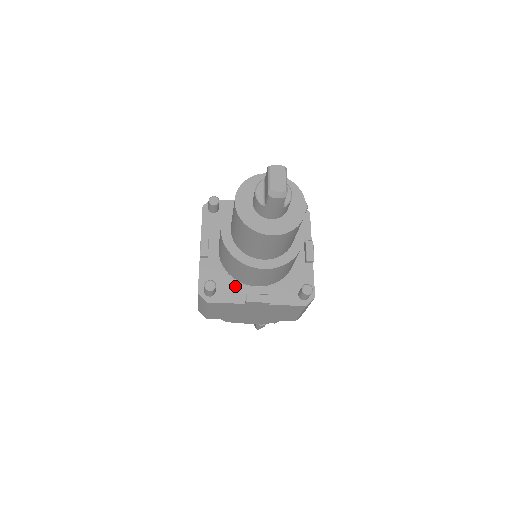
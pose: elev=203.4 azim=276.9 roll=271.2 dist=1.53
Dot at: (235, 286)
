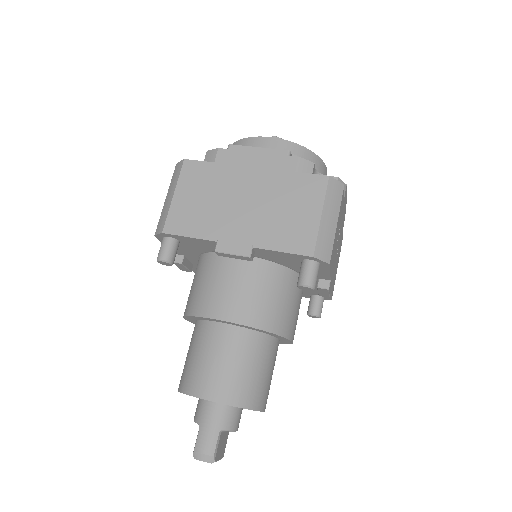
Dot at: occluded
